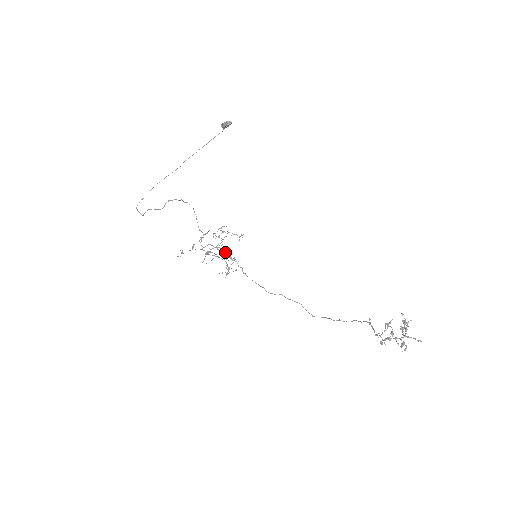
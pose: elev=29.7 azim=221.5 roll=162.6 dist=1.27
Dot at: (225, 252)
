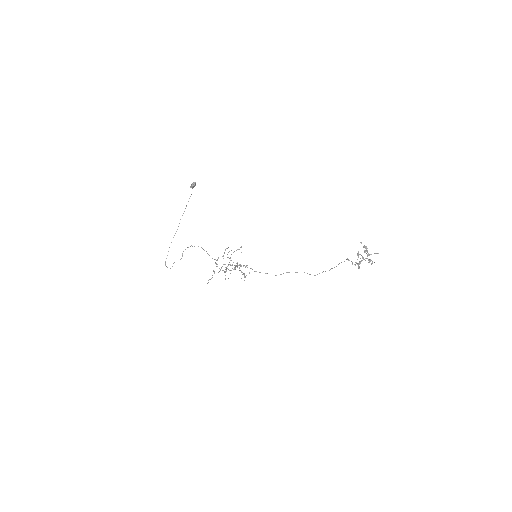
Dot at: occluded
